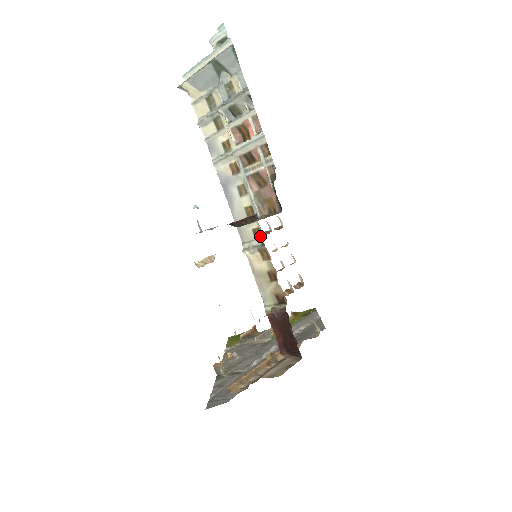
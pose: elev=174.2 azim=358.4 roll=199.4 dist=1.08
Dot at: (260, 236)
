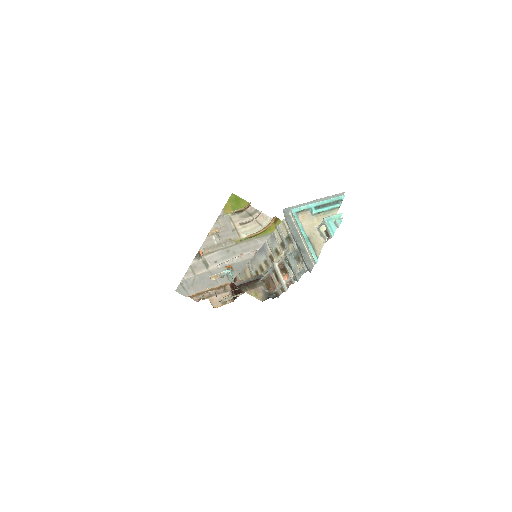
Dot at: occluded
